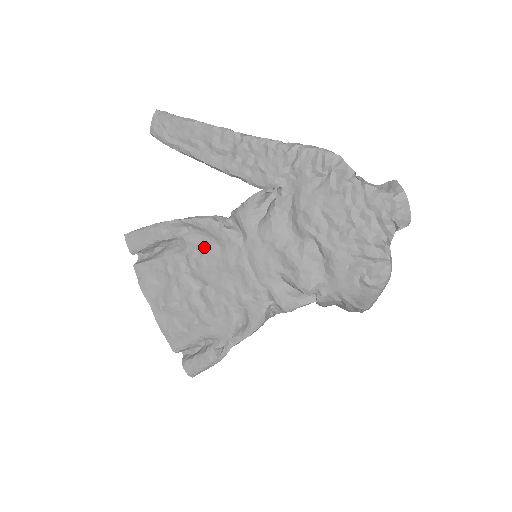
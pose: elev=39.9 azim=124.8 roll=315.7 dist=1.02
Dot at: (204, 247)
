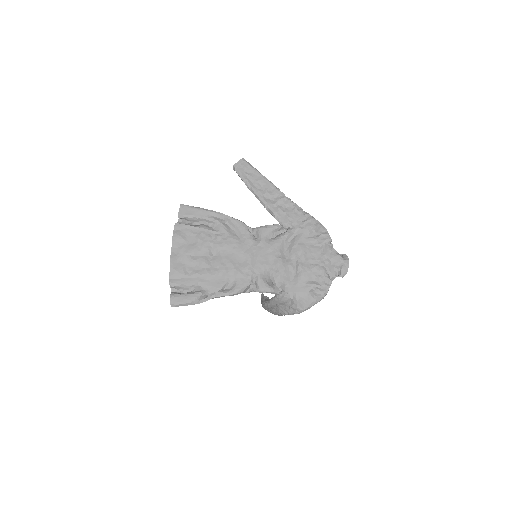
Dot at: (231, 235)
